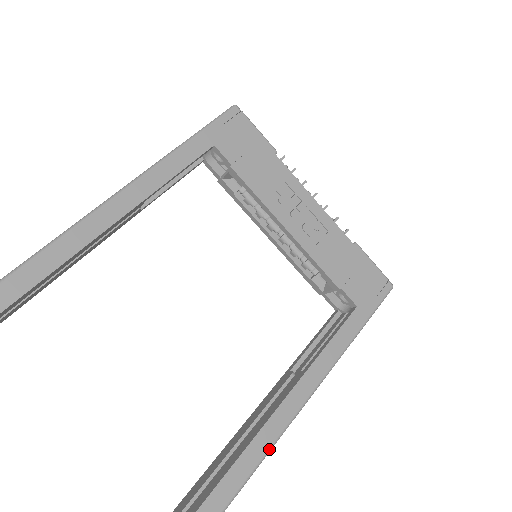
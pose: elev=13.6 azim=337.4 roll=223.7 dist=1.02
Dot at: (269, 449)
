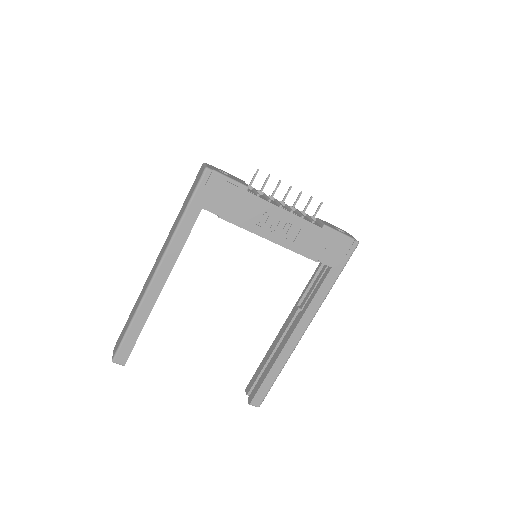
Dot at: (289, 356)
